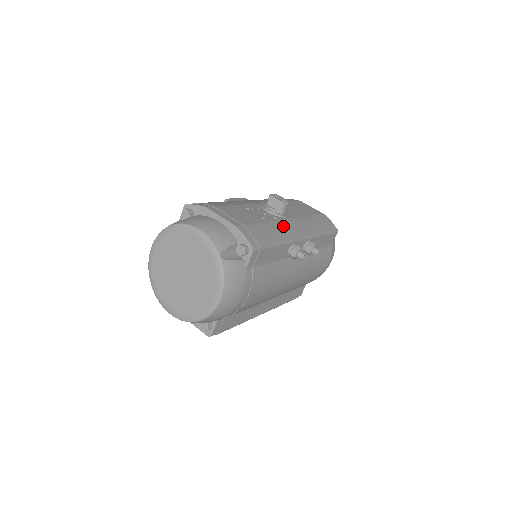
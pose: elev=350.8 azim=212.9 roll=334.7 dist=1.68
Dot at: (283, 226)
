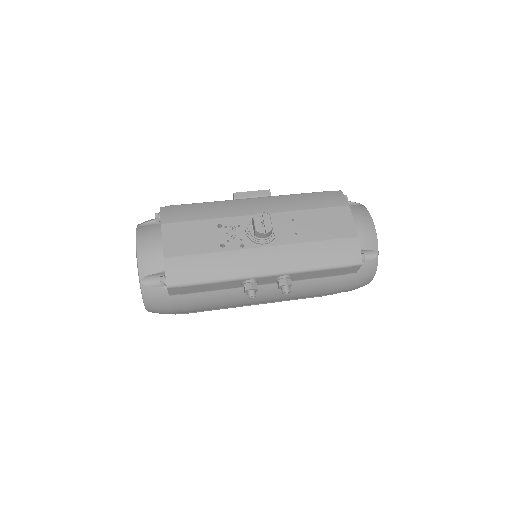
Dot at: (243, 259)
